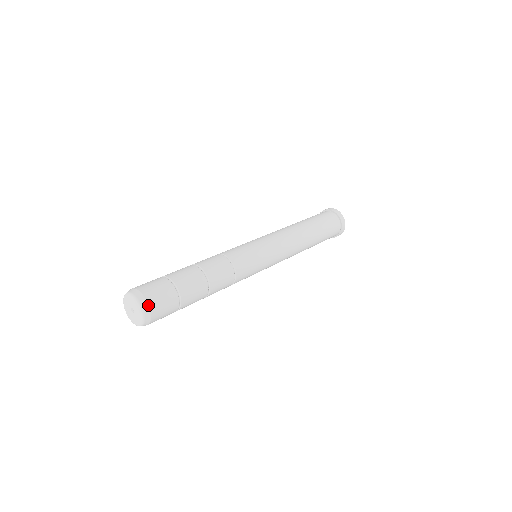
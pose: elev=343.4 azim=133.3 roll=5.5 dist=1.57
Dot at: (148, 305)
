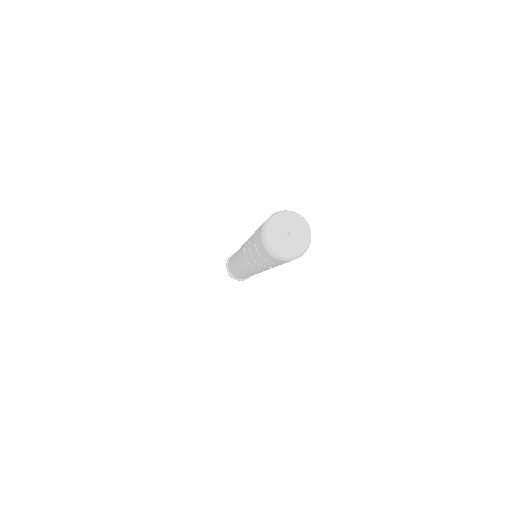
Dot at: (308, 225)
